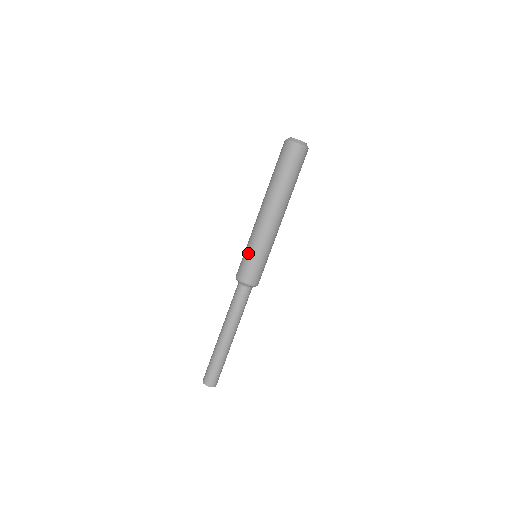
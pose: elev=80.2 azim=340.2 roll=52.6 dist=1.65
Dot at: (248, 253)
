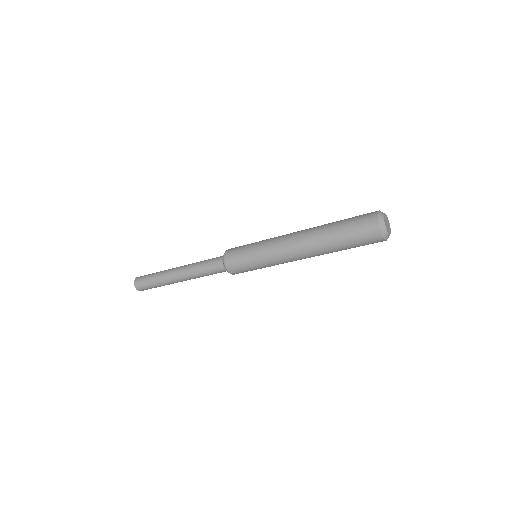
Dot at: (251, 256)
